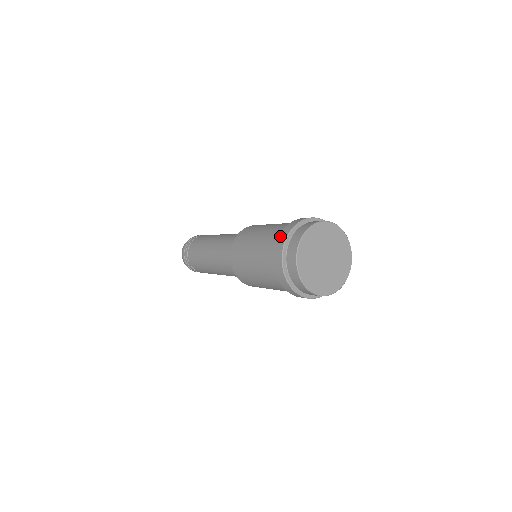
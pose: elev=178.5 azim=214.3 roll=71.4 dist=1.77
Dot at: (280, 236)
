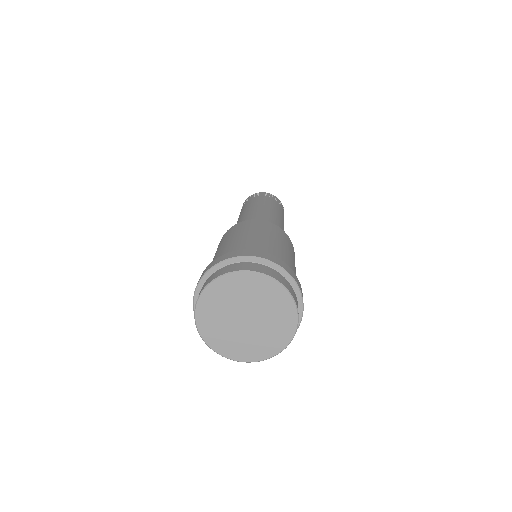
Dot at: occluded
